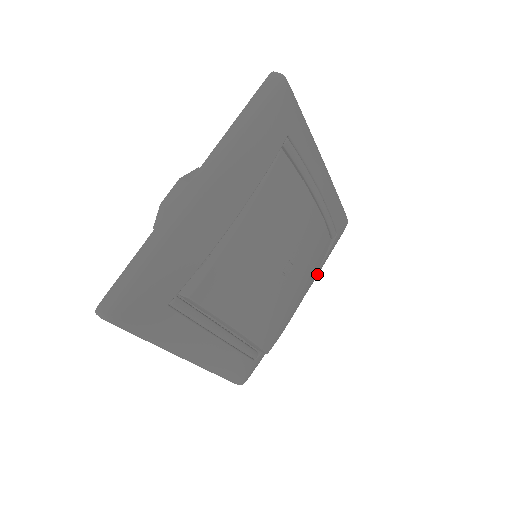
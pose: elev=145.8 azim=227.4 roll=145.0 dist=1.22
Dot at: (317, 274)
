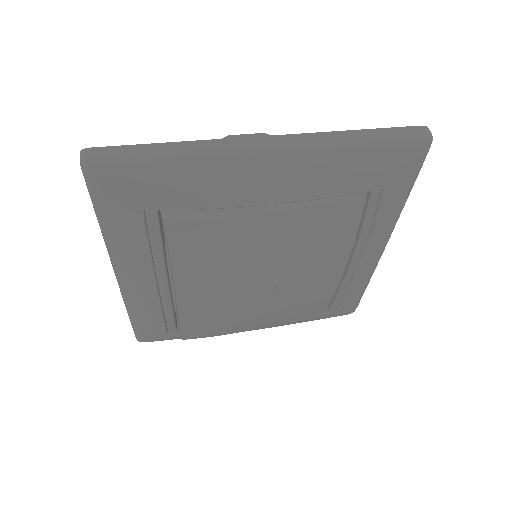
Dot at: (287, 324)
